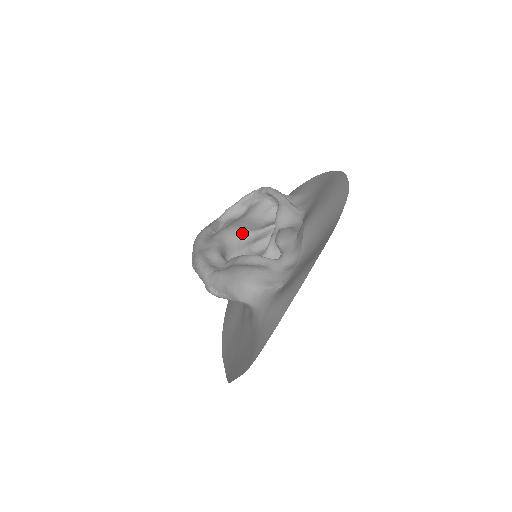
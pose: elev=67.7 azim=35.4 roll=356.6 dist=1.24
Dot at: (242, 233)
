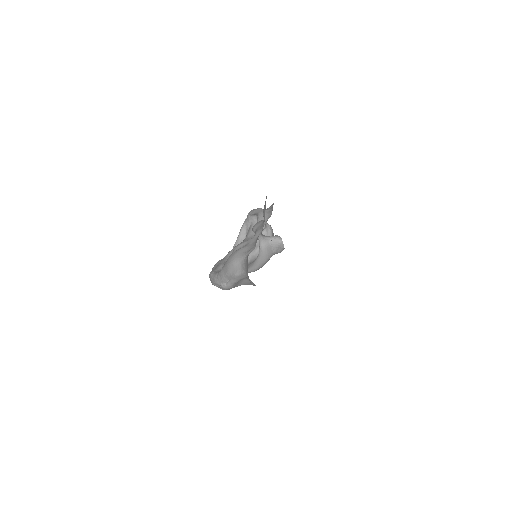
Dot at: occluded
